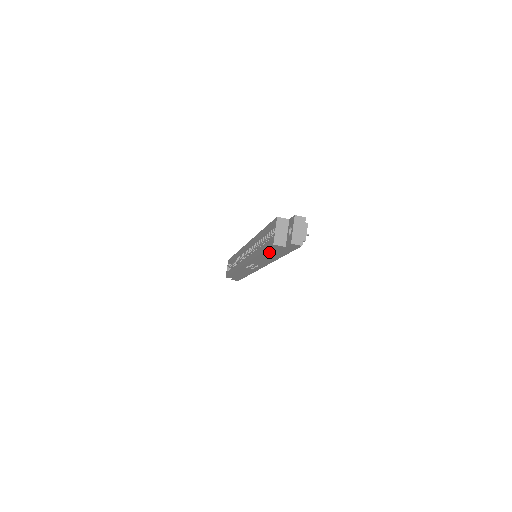
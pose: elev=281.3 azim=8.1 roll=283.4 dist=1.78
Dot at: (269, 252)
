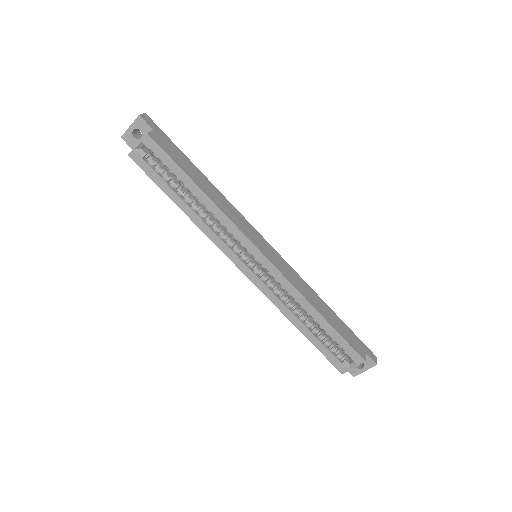
Dot at: occluded
